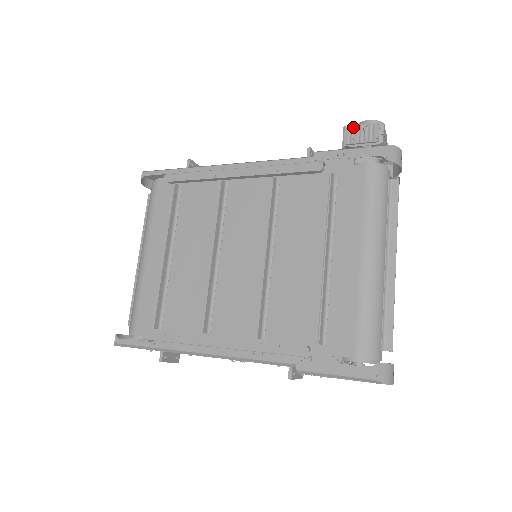
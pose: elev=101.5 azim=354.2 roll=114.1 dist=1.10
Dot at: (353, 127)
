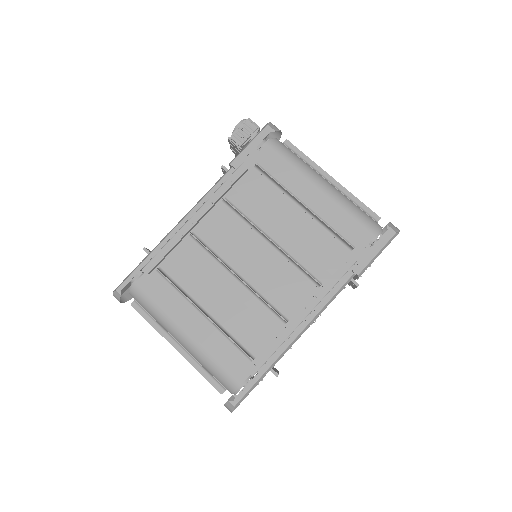
Dot at: (235, 133)
